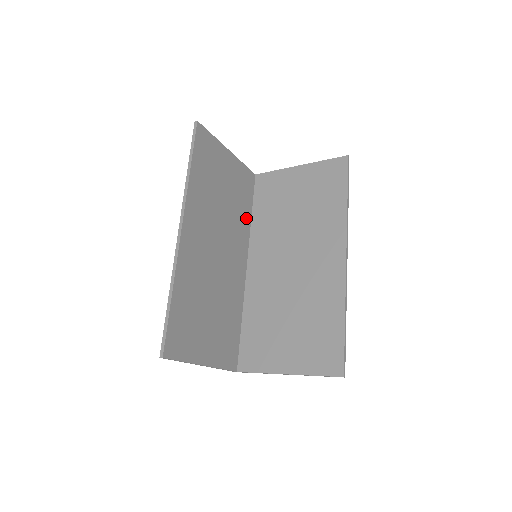
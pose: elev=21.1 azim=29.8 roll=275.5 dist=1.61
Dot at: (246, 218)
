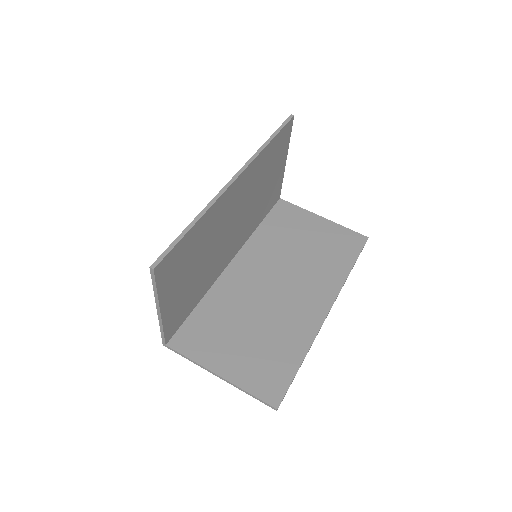
Dot at: (256, 223)
